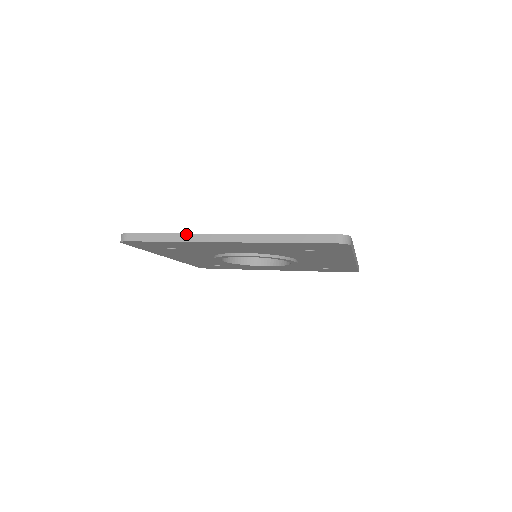
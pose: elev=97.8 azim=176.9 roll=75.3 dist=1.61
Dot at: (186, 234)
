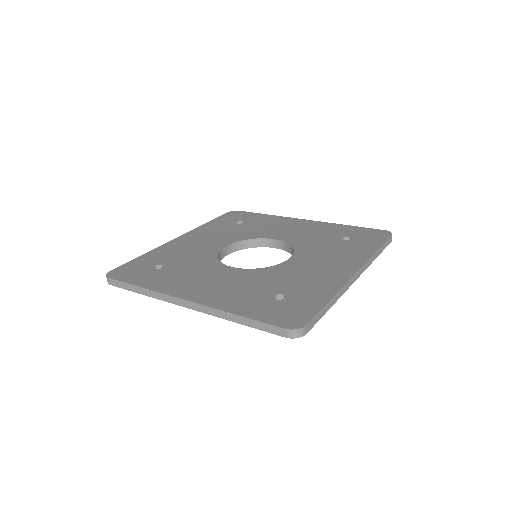
Dot at: (153, 291)
